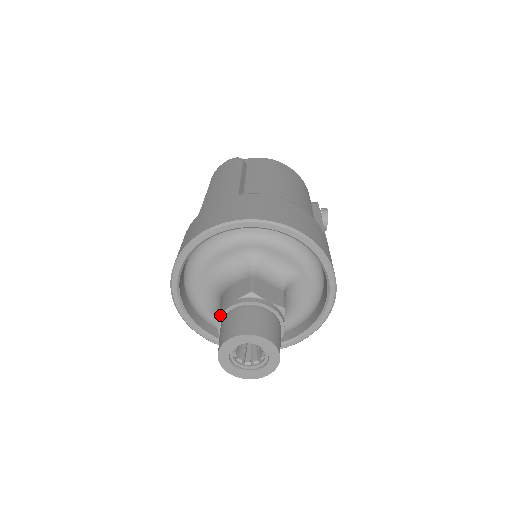
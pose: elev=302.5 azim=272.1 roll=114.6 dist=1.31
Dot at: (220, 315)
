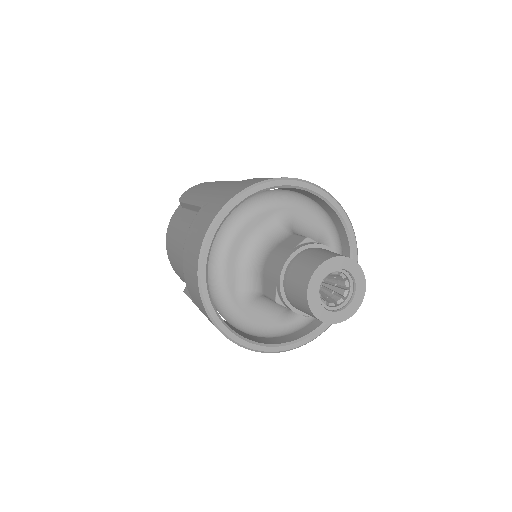
Dot at: (283, 267)
